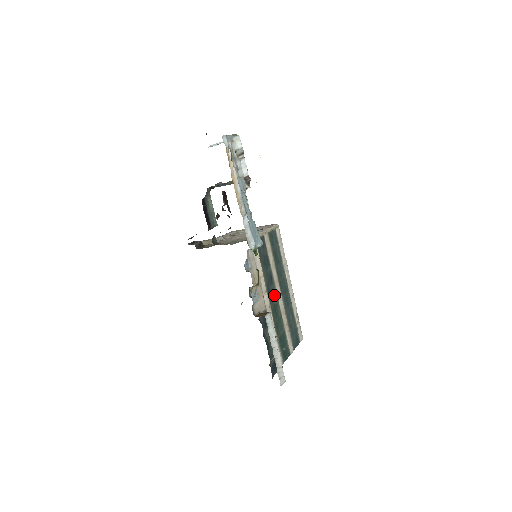
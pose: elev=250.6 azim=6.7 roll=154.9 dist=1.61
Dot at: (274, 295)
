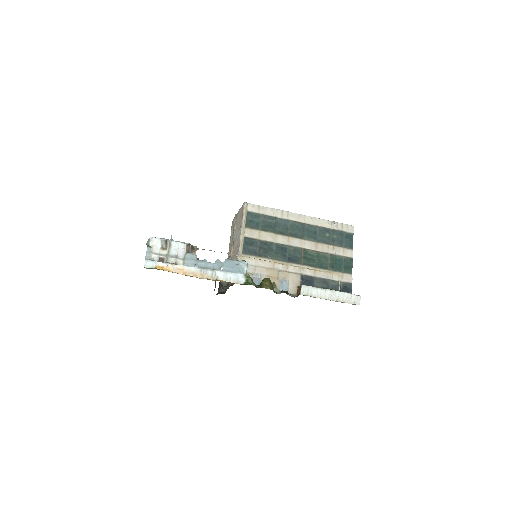
Dot at: (297, 252)
